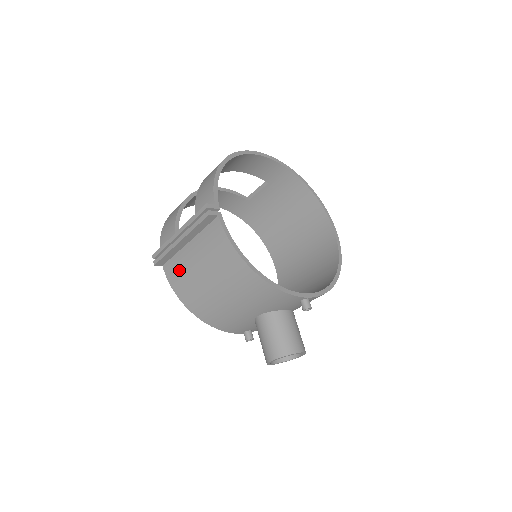
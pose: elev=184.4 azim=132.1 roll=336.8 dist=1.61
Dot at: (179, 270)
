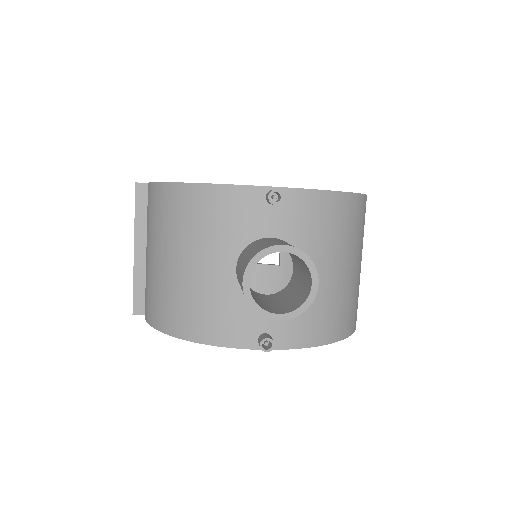
Dot at: (146, 289)
